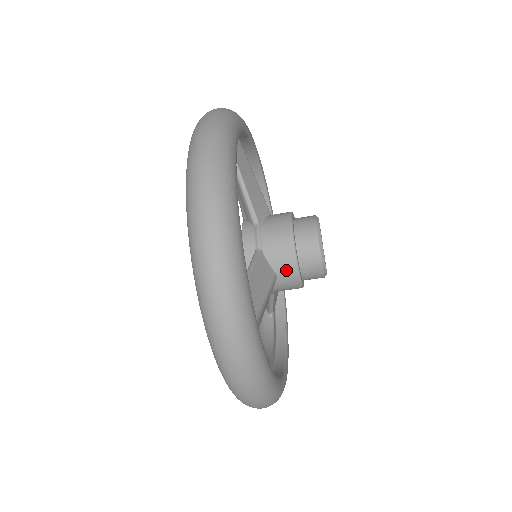
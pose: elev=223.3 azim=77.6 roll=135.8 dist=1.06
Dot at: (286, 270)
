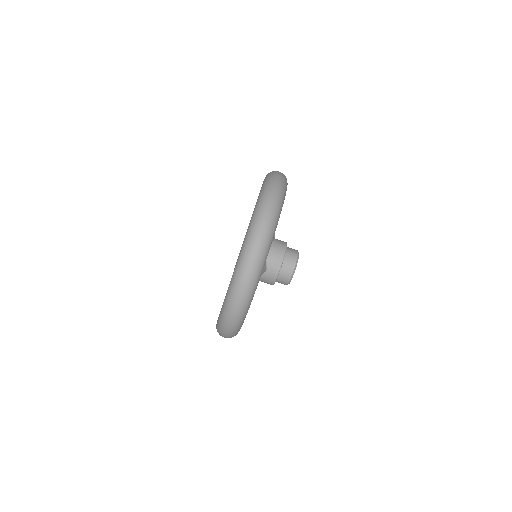
Dot at: (273, 269)
